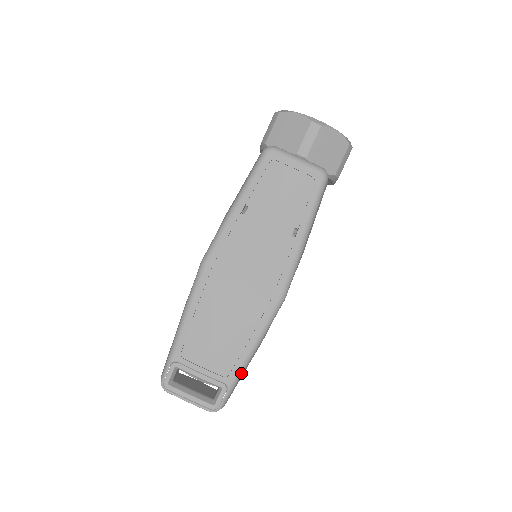
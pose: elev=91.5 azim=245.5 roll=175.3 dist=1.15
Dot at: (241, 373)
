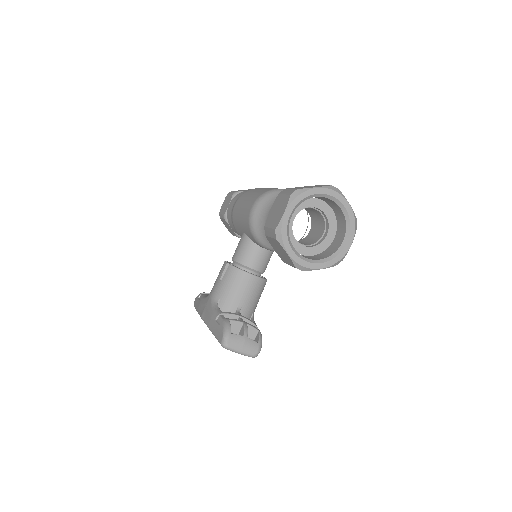
Dot at: occluded
